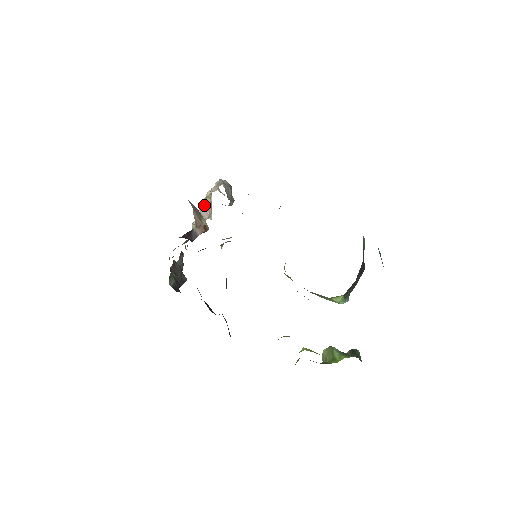
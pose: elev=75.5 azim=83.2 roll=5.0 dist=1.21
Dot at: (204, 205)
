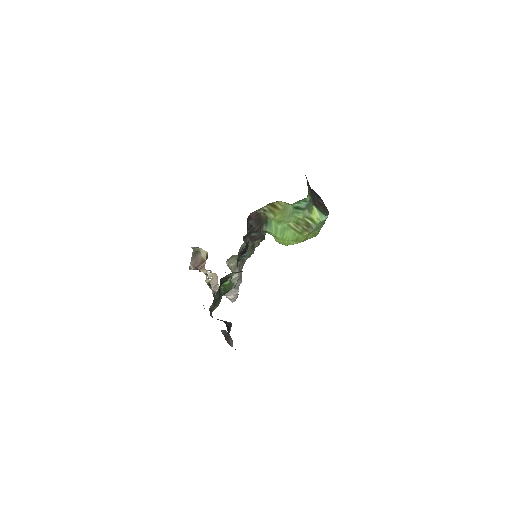
Dot at: (212, 282)
